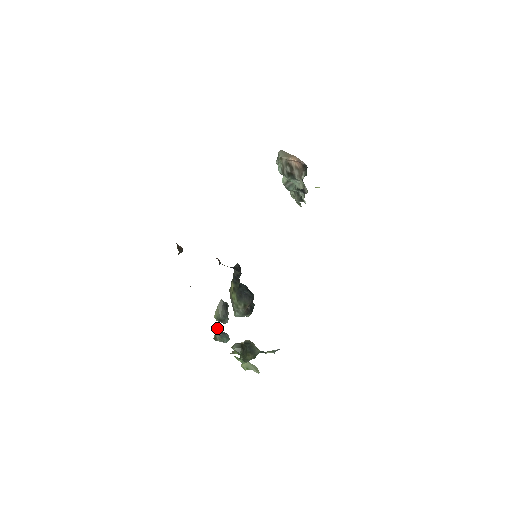
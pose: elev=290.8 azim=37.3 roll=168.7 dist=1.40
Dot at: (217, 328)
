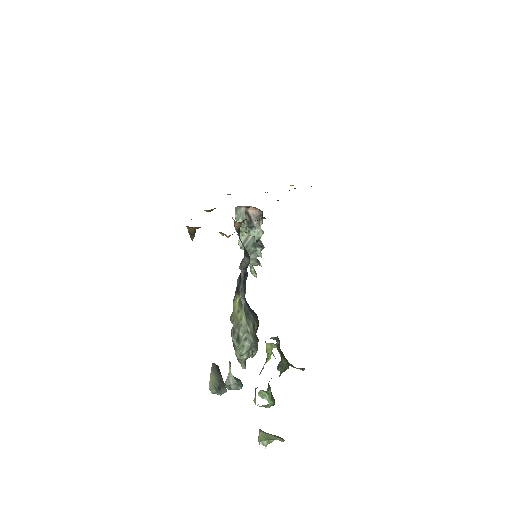
Dot at: (230, 362)
